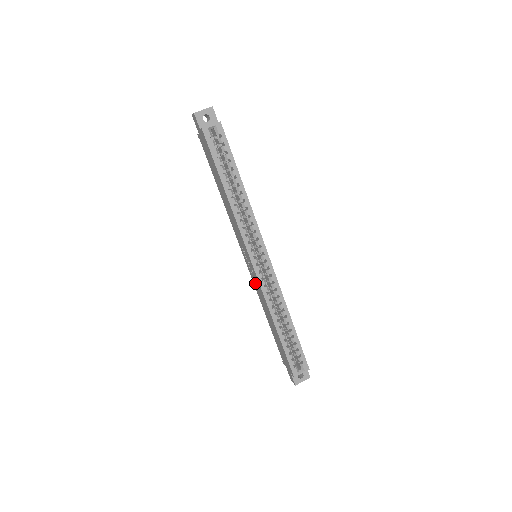
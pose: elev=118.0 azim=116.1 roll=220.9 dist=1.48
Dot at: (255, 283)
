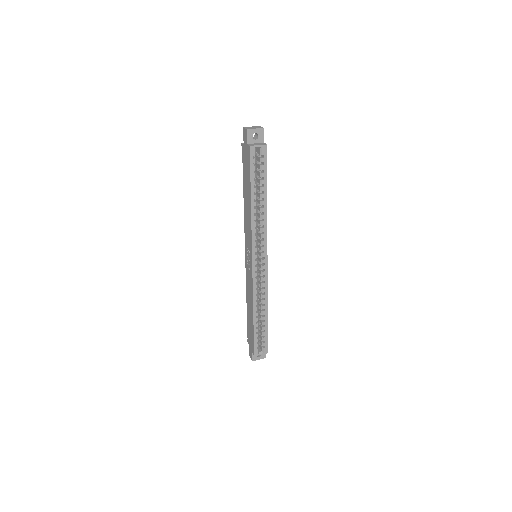
Dot at: (248, 276)
